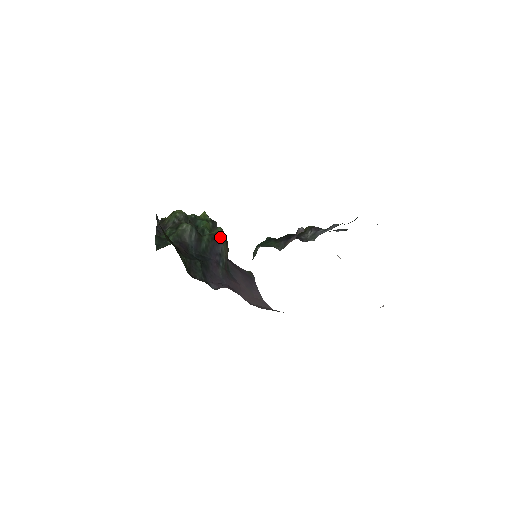
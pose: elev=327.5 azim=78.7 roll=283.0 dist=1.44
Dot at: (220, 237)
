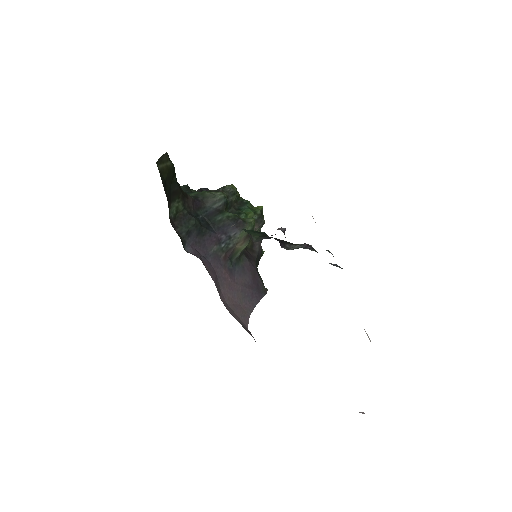
Dot at: (244, 224)
